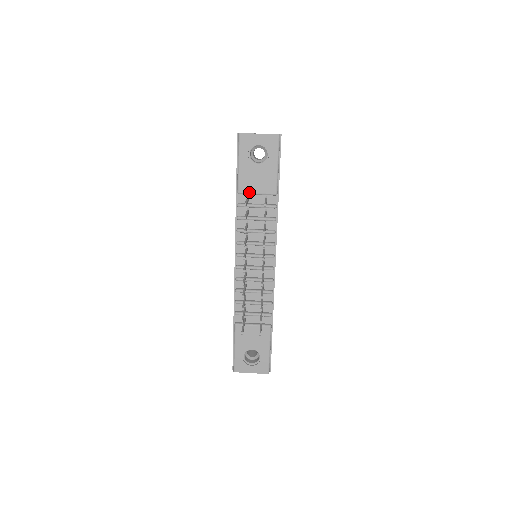
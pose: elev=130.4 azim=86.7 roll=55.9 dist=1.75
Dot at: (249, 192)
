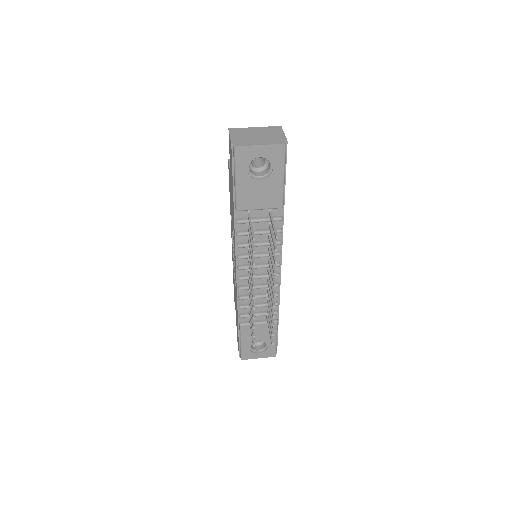
Dot at: (250, 208)
